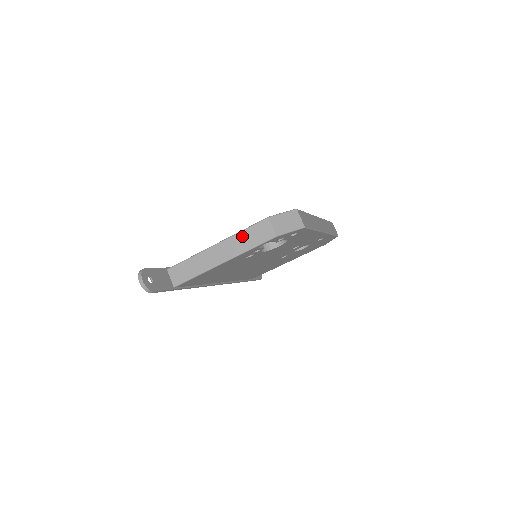
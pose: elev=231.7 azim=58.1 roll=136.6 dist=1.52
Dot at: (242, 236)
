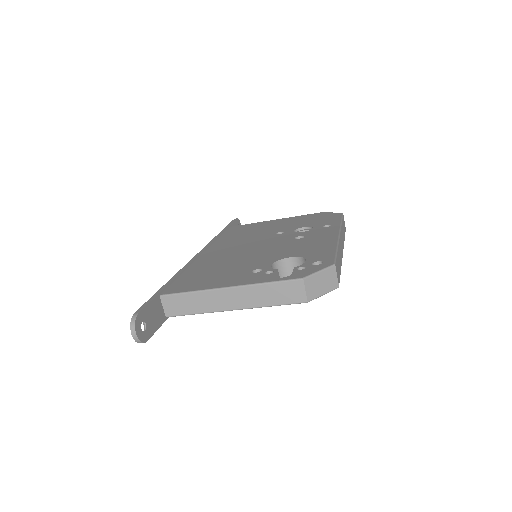
Dot at: (264, 289)
